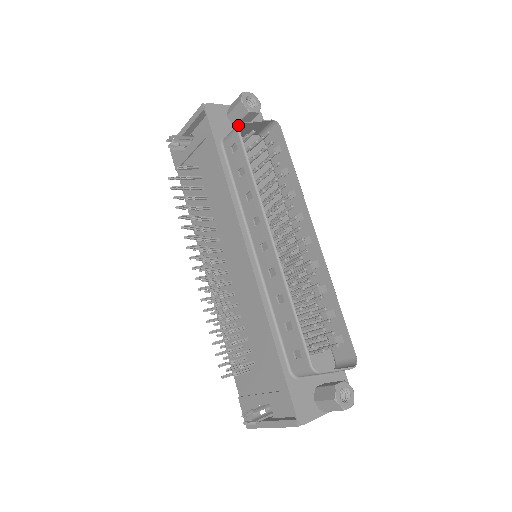
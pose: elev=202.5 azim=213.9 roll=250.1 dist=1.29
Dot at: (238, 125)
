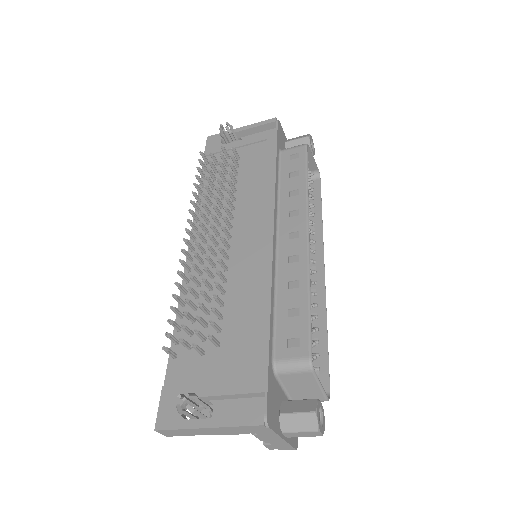
Dot at: occluded
